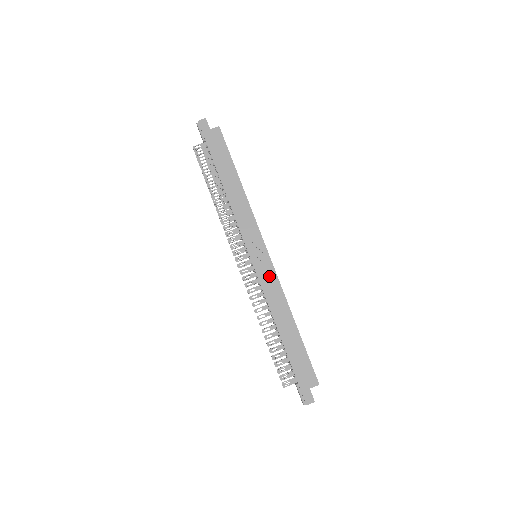
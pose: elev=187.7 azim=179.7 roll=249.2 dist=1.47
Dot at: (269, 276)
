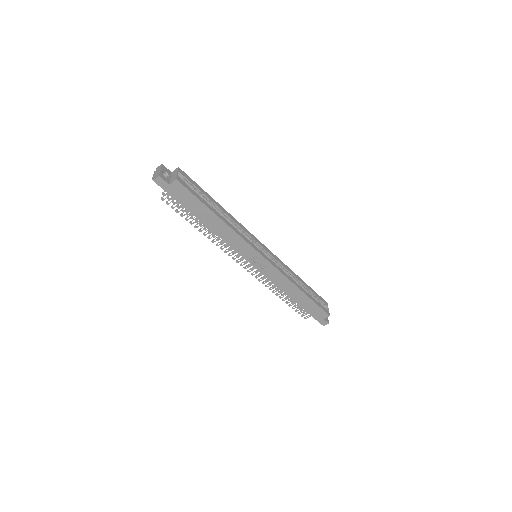
Dot at: (272, 272)
